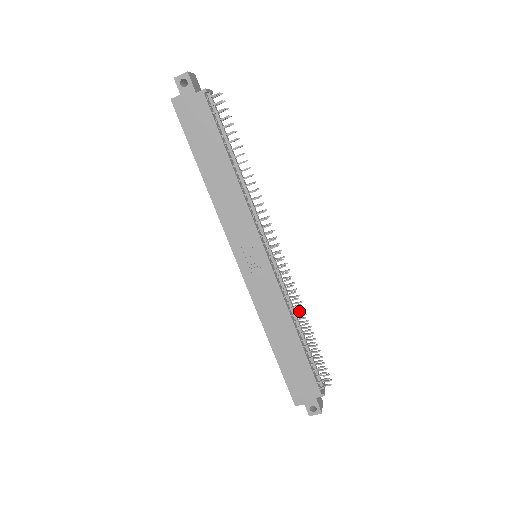
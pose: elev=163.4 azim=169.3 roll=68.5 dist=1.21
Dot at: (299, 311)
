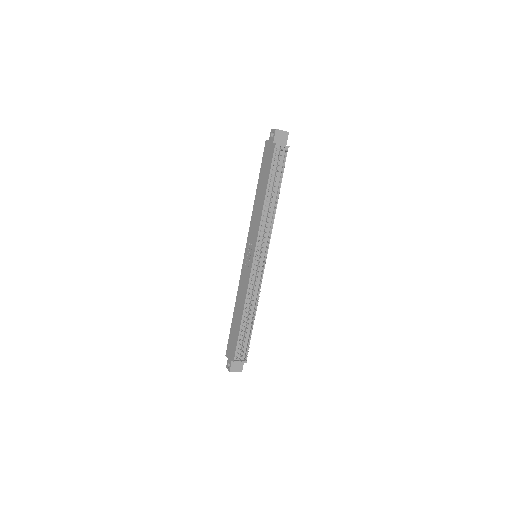
Dot at: (251, 304)
